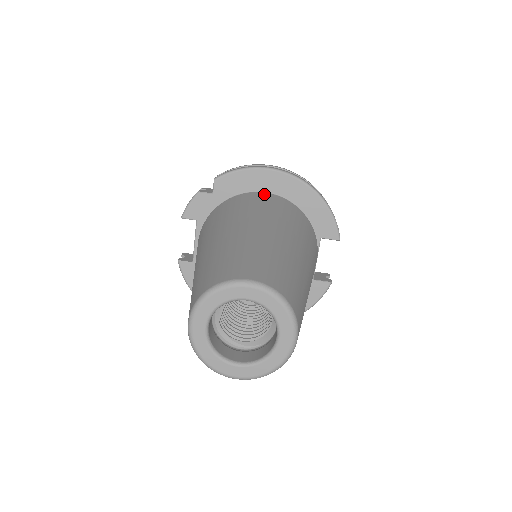
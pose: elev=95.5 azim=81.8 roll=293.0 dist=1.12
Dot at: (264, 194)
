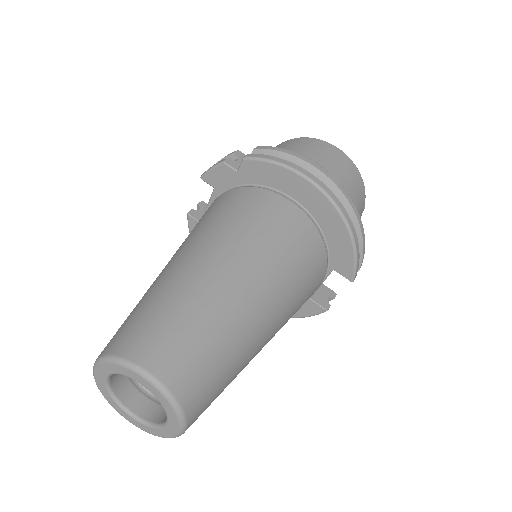
Dot at: (286, 204)
